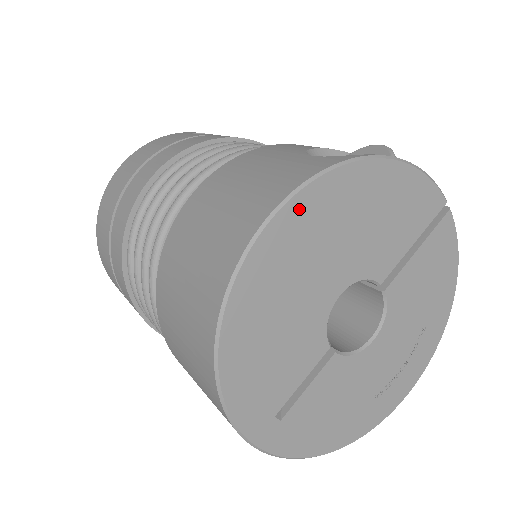
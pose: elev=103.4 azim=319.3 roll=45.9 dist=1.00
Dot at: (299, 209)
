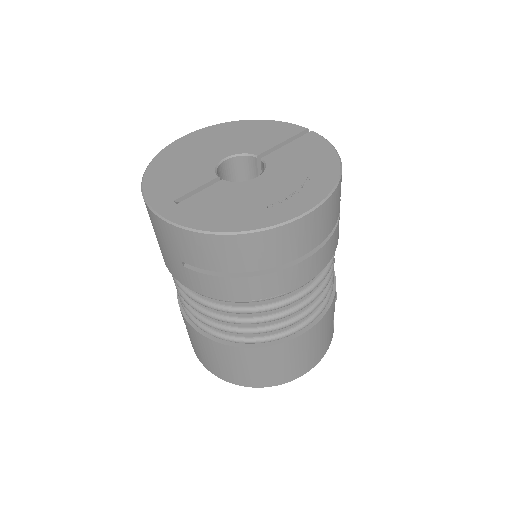
Dot at: (198, 134)
